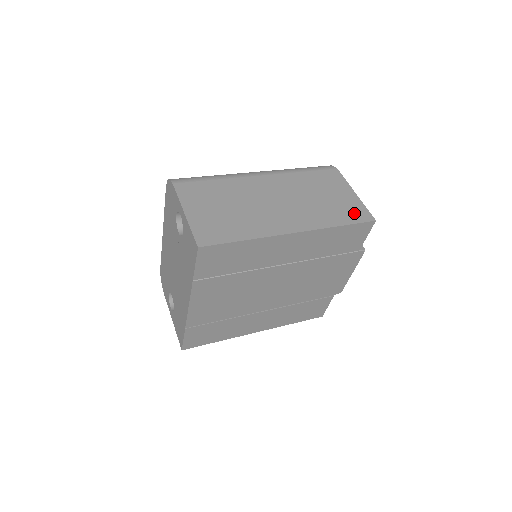
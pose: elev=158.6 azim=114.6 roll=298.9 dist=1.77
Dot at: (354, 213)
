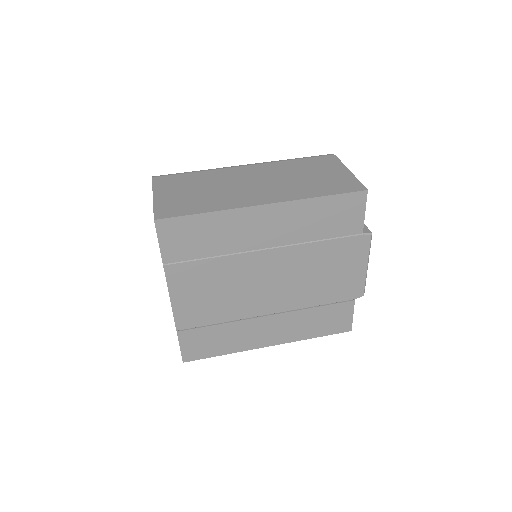
Dot at: (342, 186)
